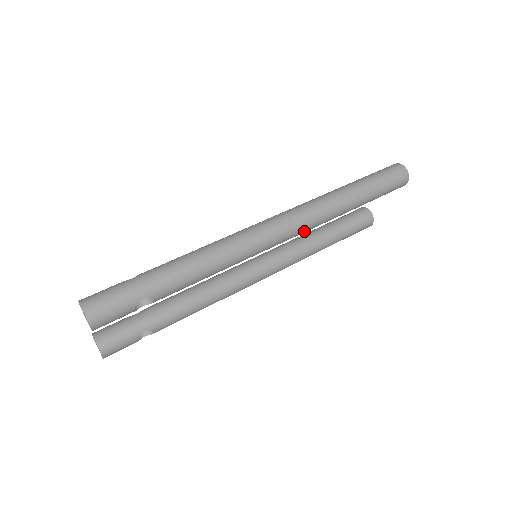
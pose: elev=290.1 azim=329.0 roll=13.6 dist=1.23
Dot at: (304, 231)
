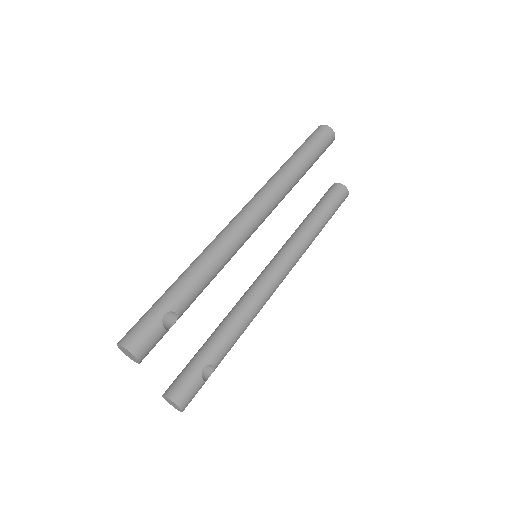
Dot at: (271, 206)
